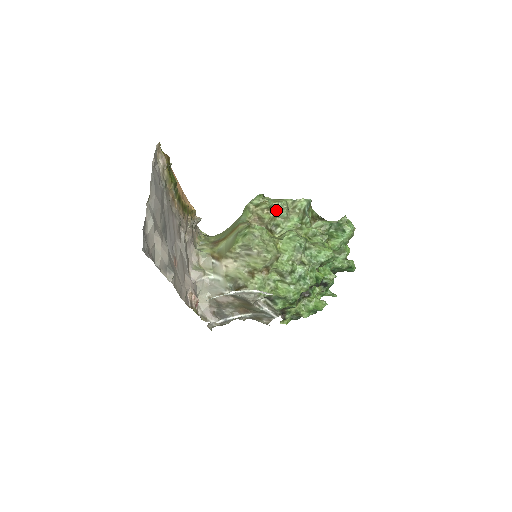
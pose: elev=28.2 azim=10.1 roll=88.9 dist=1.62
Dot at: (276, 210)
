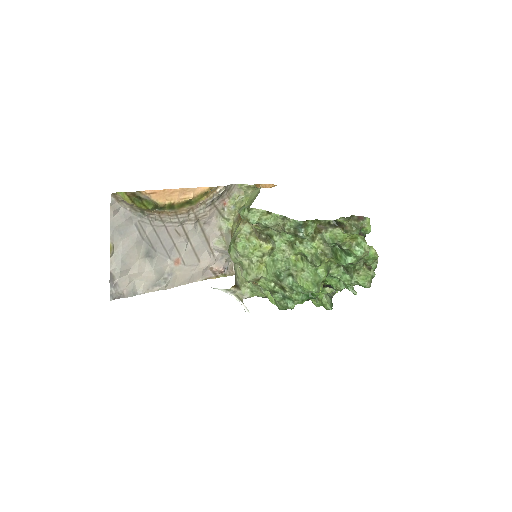
Dot at: (263, 226)
